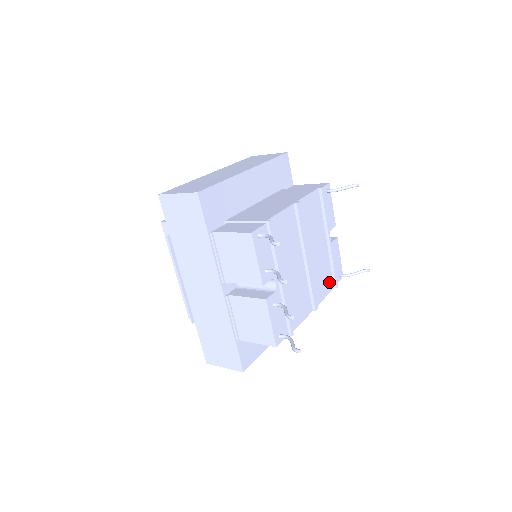
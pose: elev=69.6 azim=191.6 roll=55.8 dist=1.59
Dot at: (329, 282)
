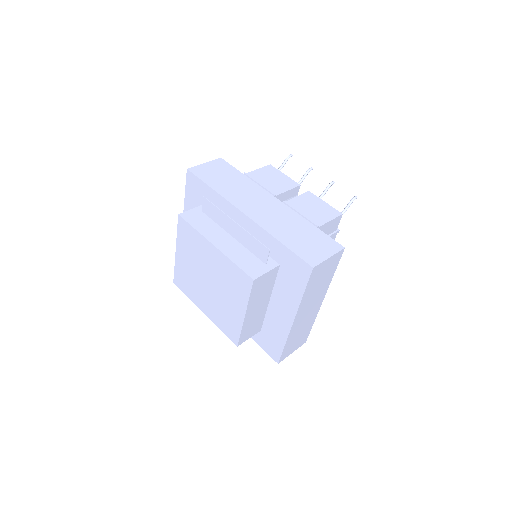
Dot at: occluded
